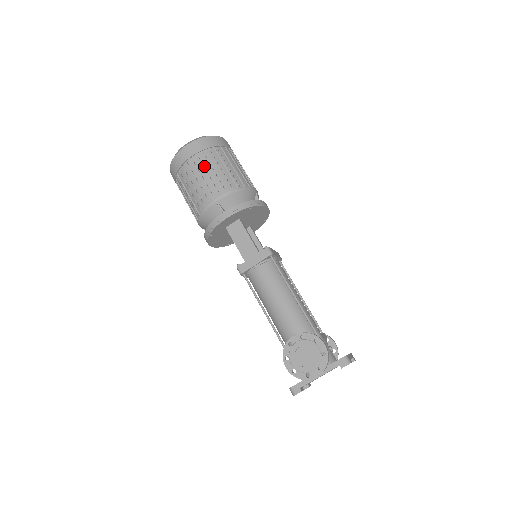
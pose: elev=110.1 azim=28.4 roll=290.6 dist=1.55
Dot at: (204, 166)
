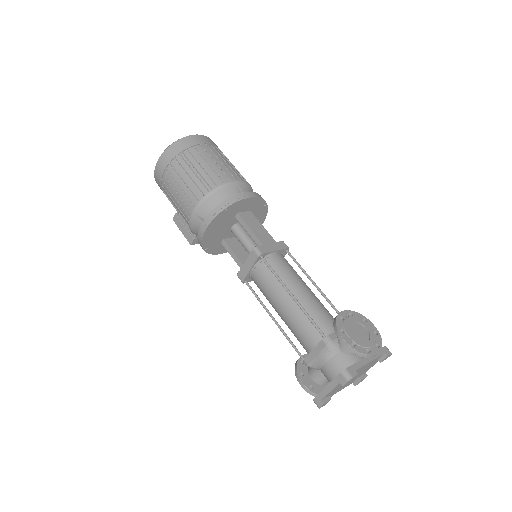
Dot at: (220, 155)
